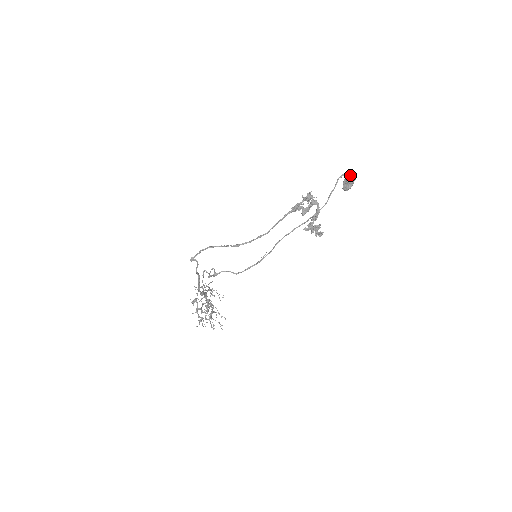
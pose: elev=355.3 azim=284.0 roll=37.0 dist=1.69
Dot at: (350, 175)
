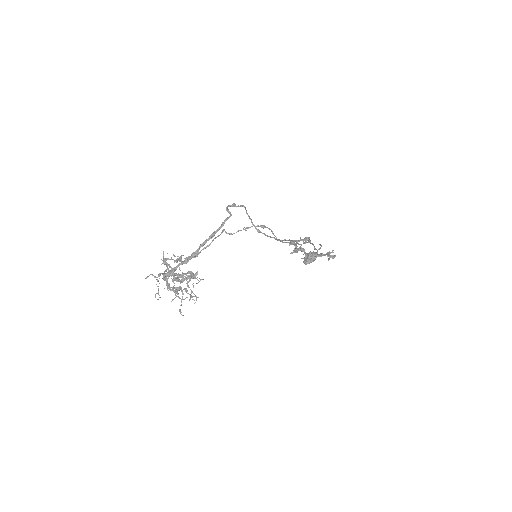
Dot at: occluded
